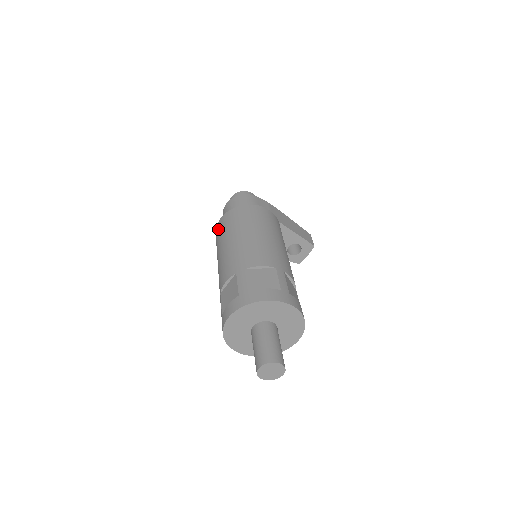
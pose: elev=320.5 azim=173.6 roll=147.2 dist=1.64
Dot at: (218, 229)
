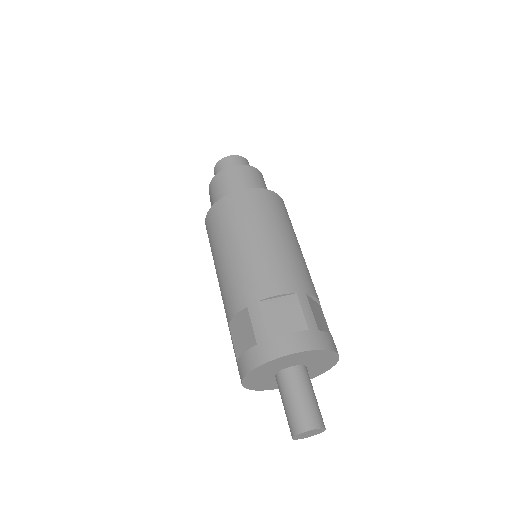
Dot at: (243, 201)
